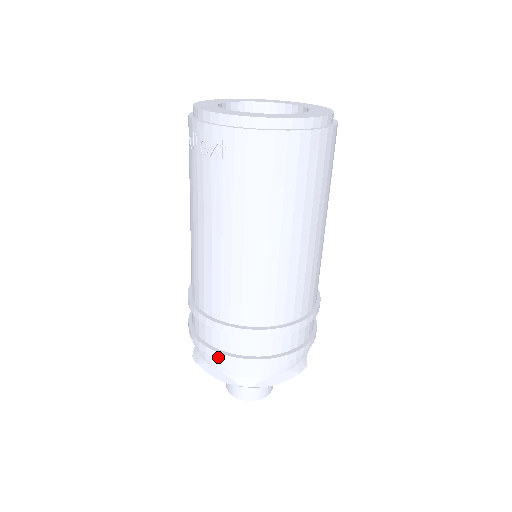
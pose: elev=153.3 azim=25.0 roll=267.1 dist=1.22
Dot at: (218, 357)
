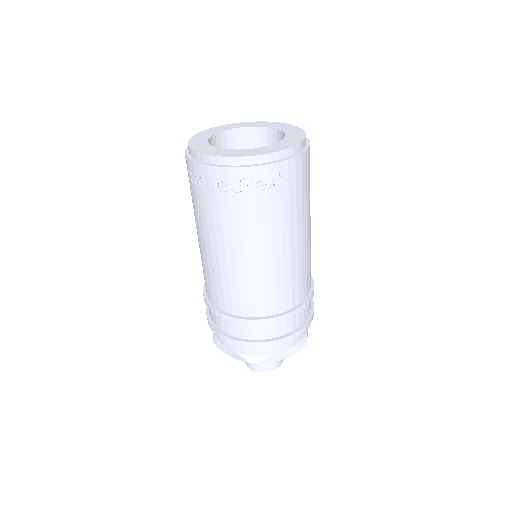
Dot at: (288, 340)
